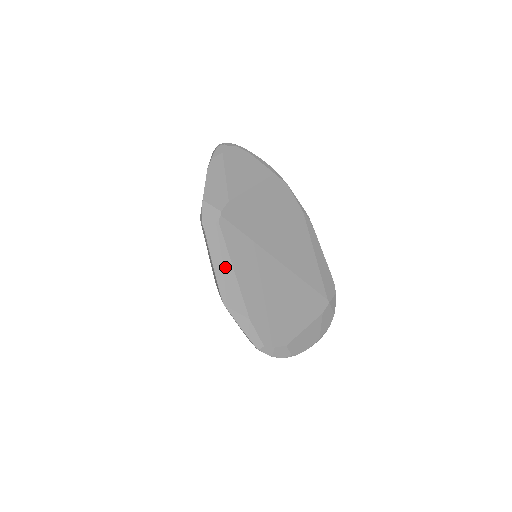
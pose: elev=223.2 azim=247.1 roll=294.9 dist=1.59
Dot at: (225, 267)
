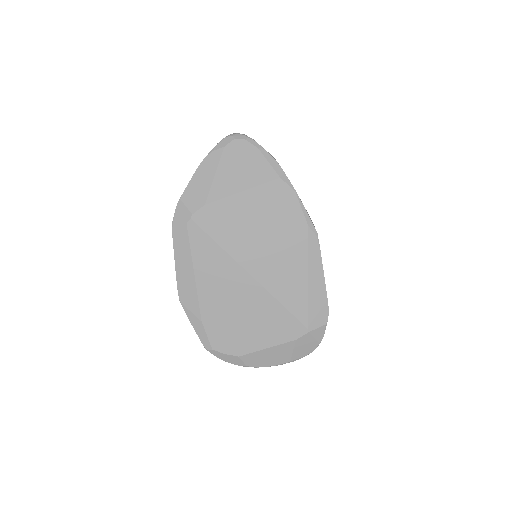
Dot at: (186, 268)
